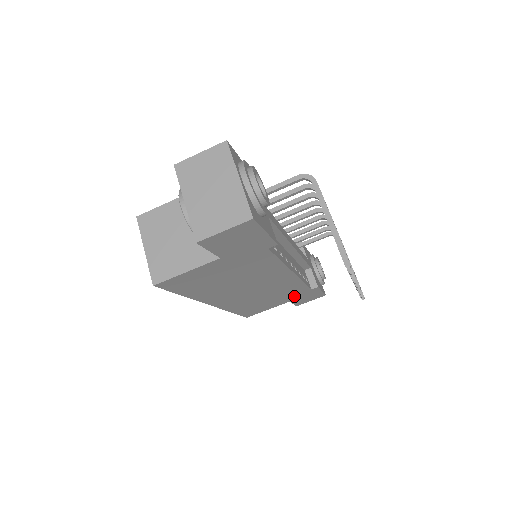
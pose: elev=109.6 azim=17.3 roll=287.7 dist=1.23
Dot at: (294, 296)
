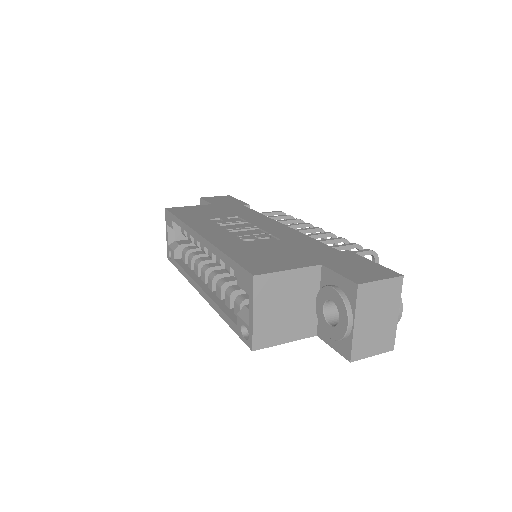
Dot at: occluded
